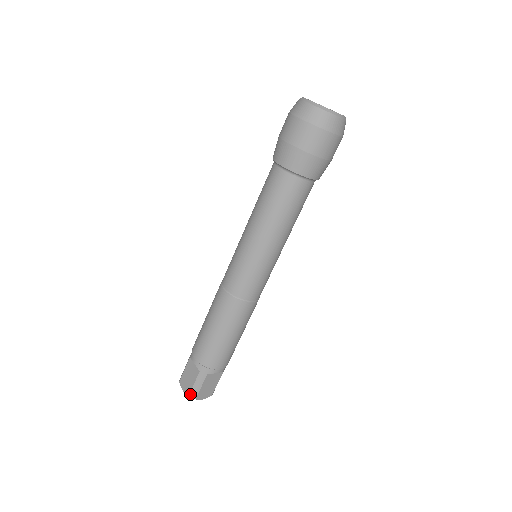
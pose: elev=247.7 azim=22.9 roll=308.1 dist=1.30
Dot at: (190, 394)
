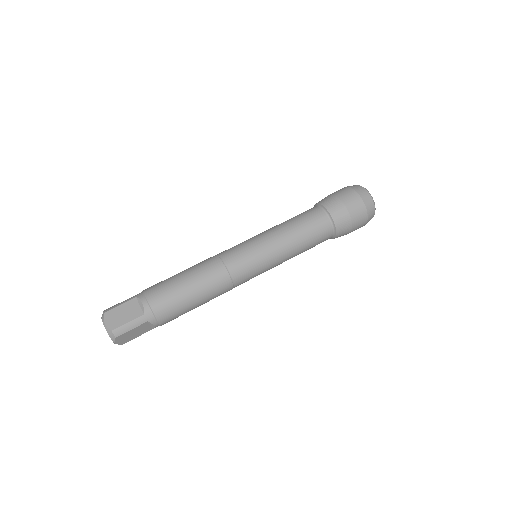
Dot at: (115, 330)
